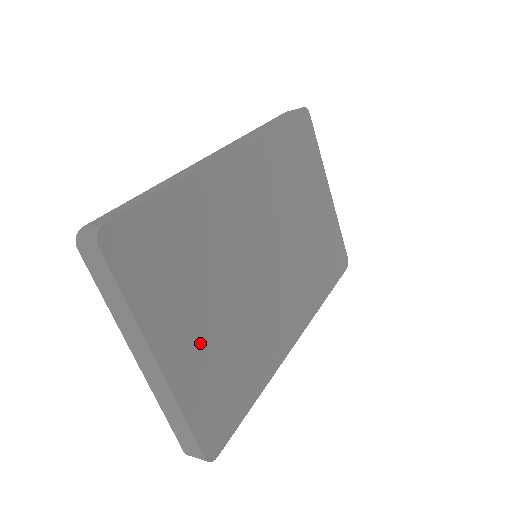
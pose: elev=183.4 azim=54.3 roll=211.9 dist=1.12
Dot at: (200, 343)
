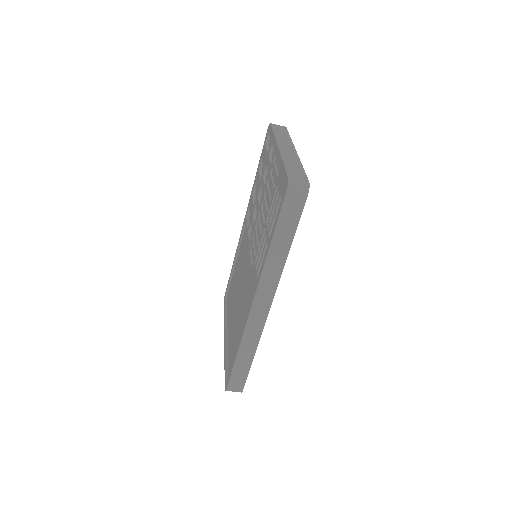
Dot at: occluded
